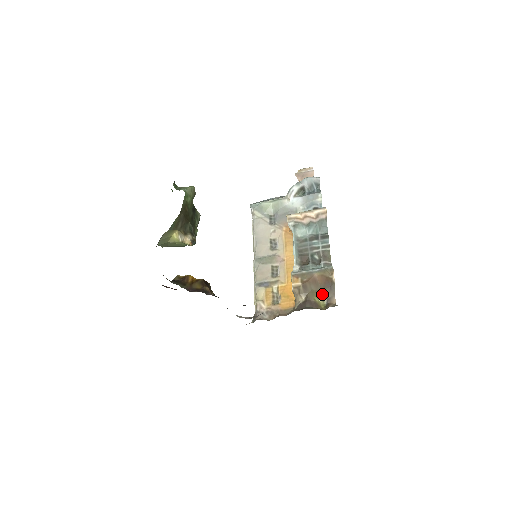
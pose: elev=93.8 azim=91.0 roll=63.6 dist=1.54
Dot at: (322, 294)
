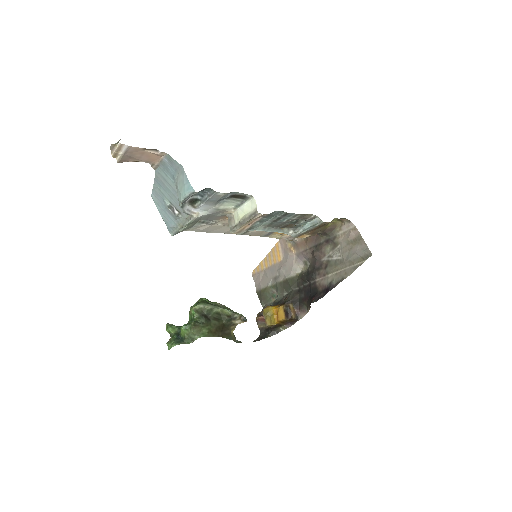
Dot at: (329, 223)
